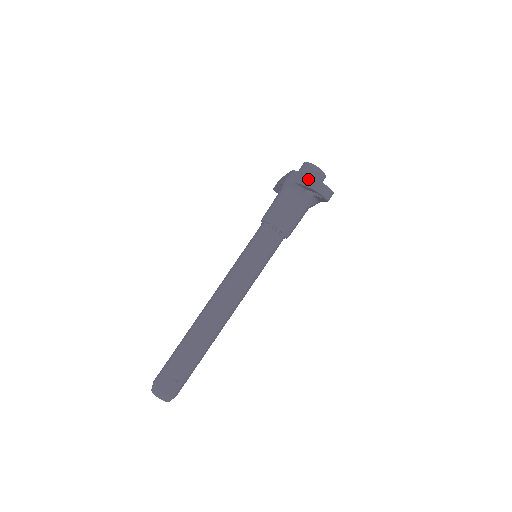
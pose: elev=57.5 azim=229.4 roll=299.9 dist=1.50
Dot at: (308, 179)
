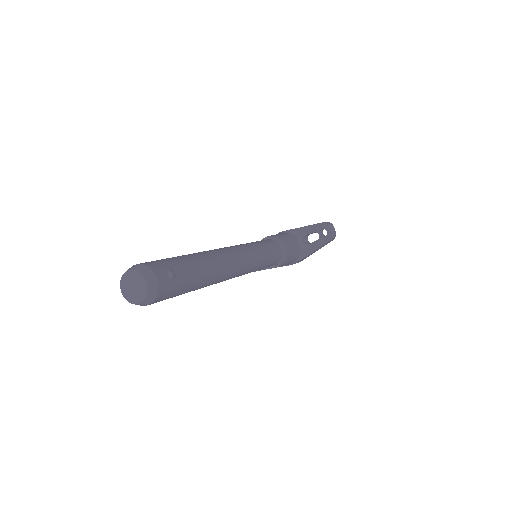
Dot at: occluded
